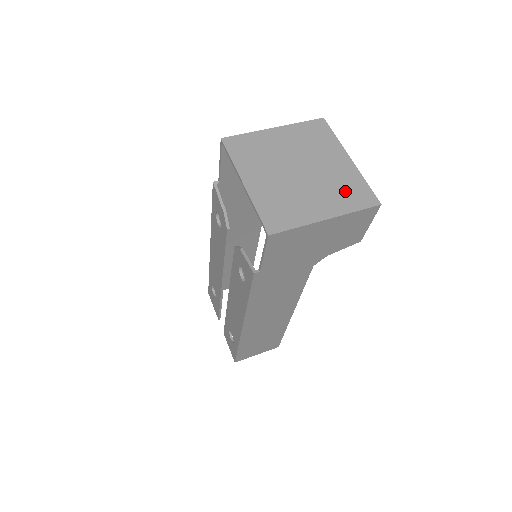
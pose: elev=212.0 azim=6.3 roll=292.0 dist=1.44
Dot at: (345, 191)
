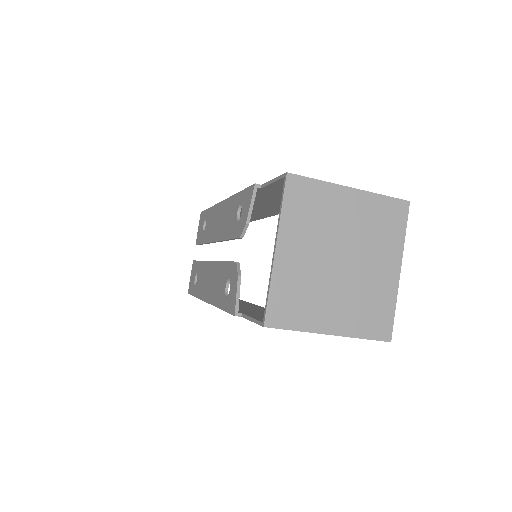
Dot at: (368, 310)
